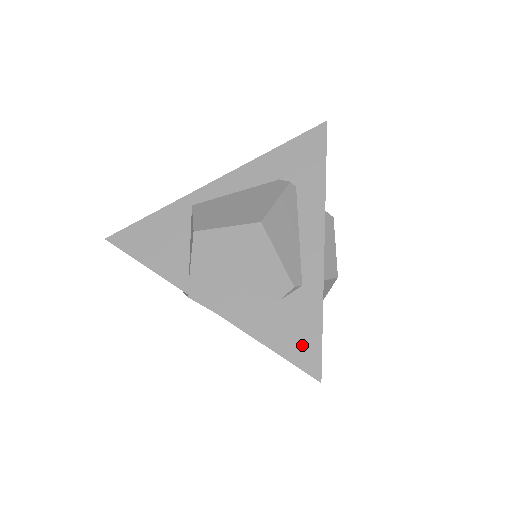
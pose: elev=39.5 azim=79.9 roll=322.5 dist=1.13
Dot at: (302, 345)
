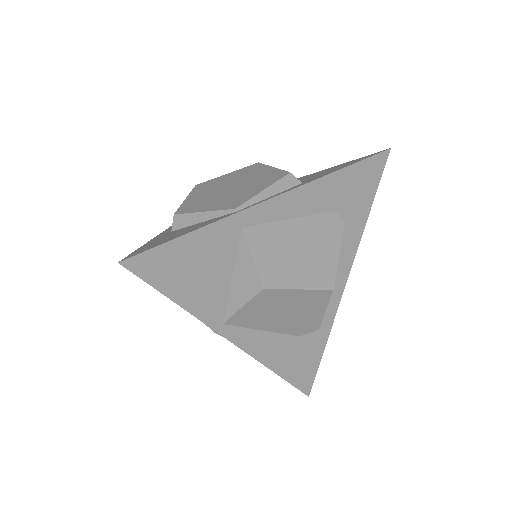
Dot at: (305, 372)
